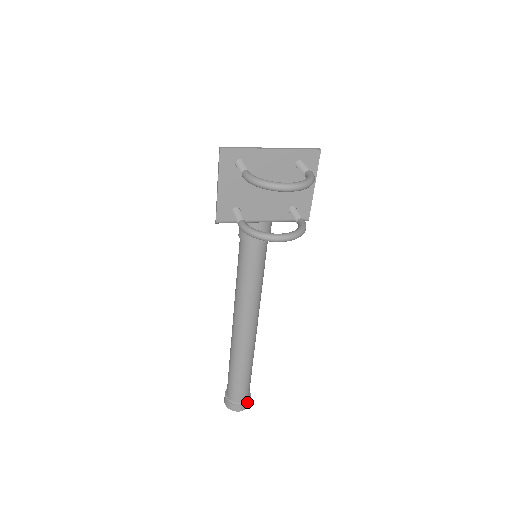
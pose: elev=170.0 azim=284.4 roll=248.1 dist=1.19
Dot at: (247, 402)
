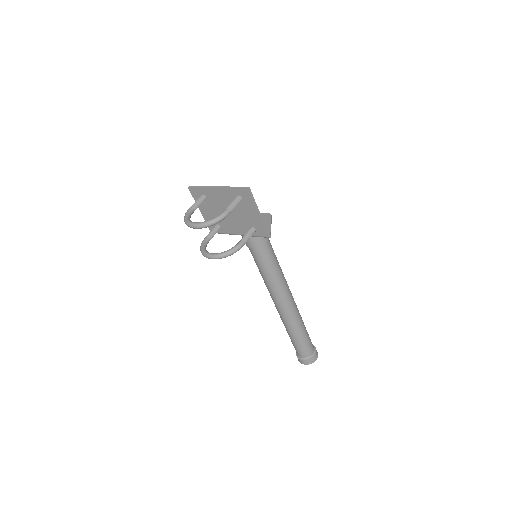
Dot at: (308, 360)
